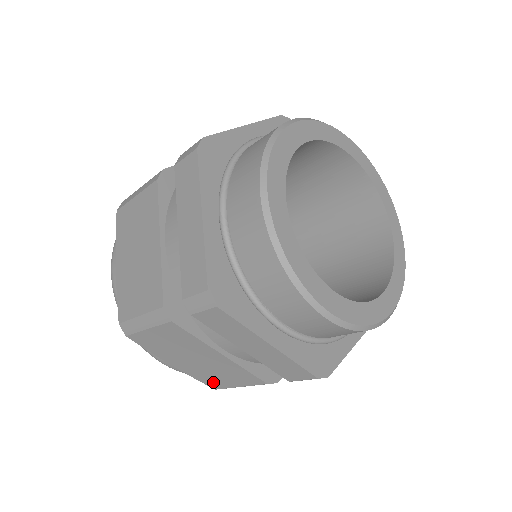
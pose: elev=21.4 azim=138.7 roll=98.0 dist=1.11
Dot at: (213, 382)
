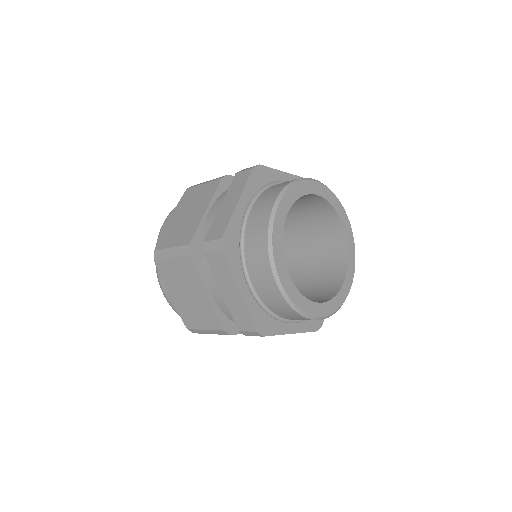
Dot at: occluded
